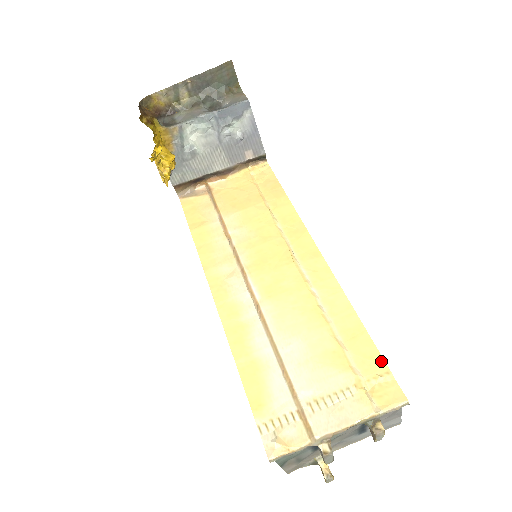
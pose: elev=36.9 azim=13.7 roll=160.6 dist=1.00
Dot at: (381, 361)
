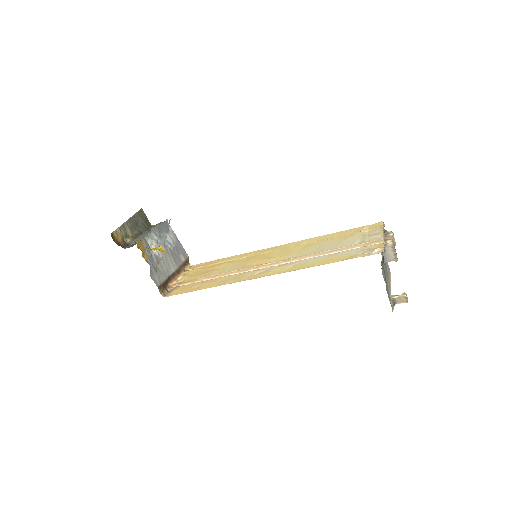
Dot at: (357, 228)
